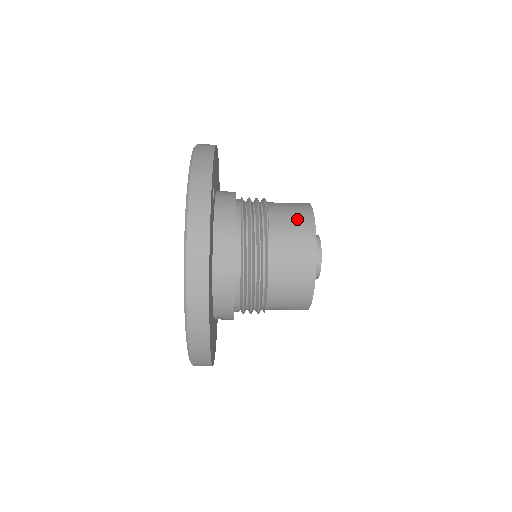
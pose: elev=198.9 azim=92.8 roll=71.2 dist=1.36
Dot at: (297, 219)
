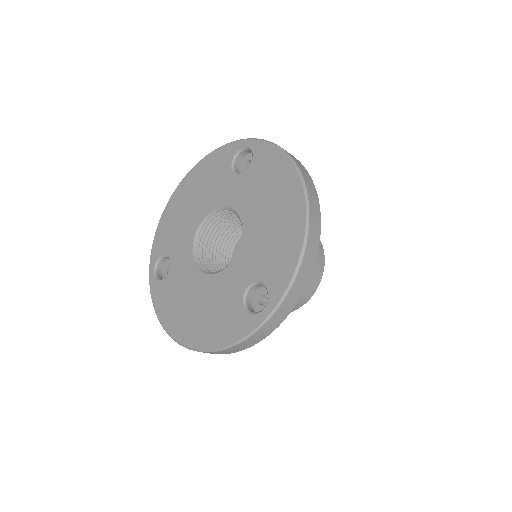
Dot at: occluded
